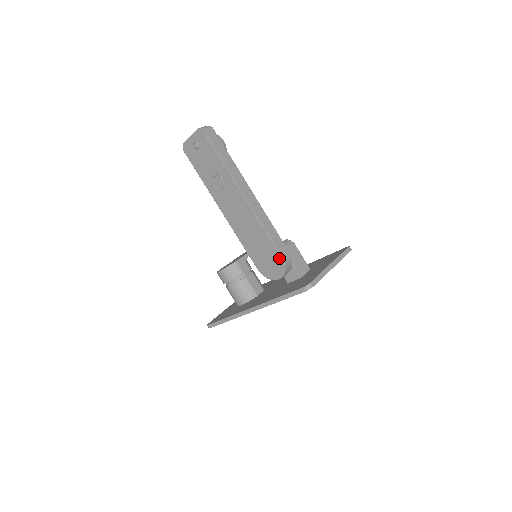
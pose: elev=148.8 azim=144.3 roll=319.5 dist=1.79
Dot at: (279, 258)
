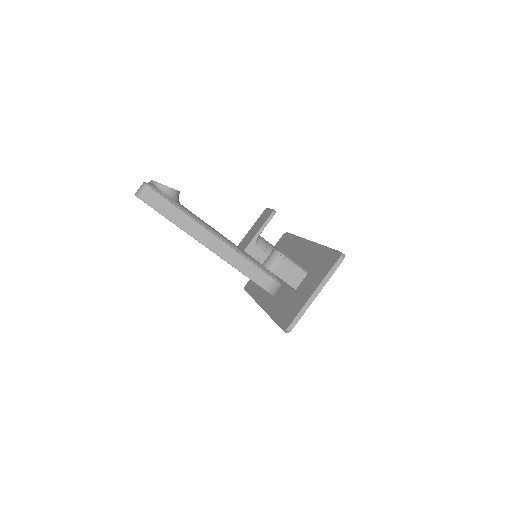
Dot at: occluded
